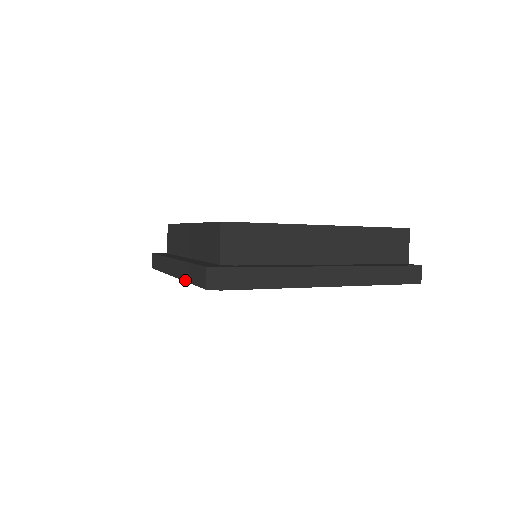
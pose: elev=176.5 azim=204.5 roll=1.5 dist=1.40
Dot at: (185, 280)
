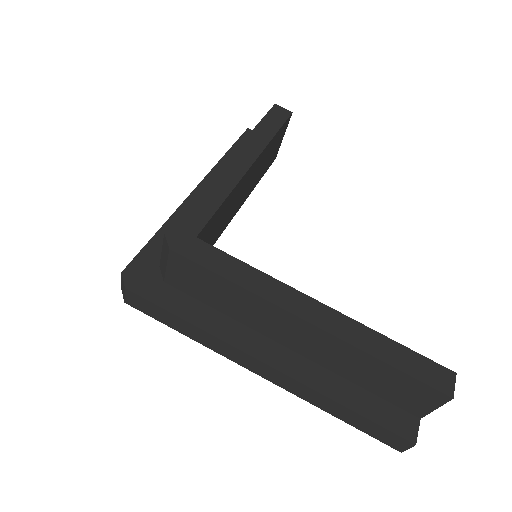
Dot at: occluded
